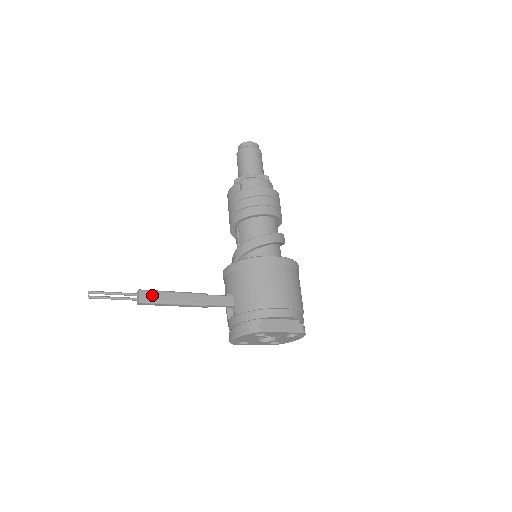
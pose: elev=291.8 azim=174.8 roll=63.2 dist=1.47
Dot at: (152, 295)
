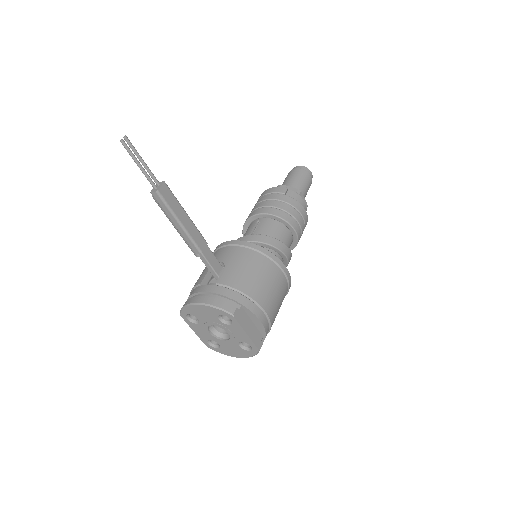
Dot at: (171, 197)
